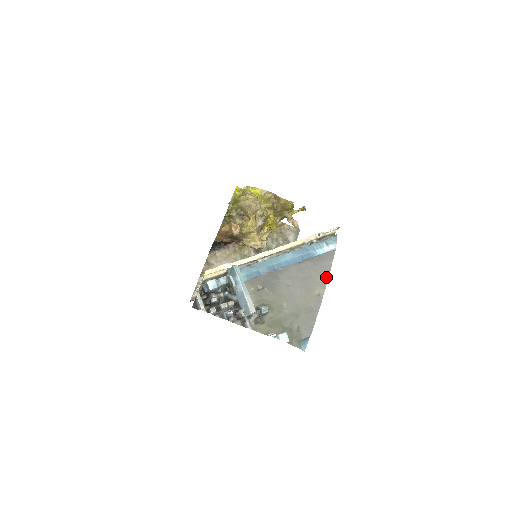
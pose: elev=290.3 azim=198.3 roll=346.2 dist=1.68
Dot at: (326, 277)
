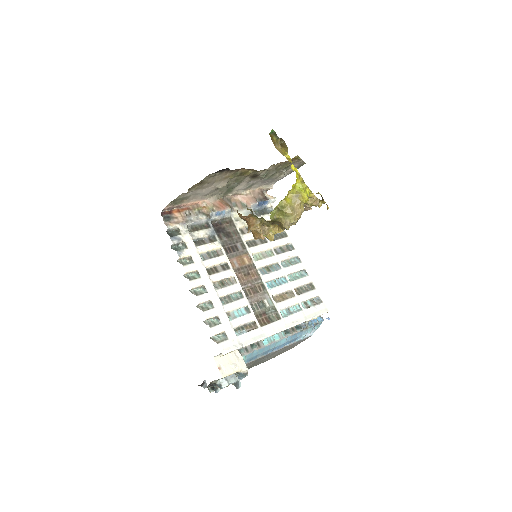
Dot at: occluded
